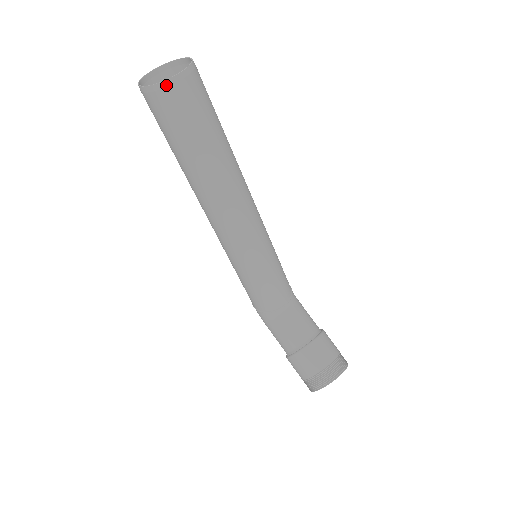
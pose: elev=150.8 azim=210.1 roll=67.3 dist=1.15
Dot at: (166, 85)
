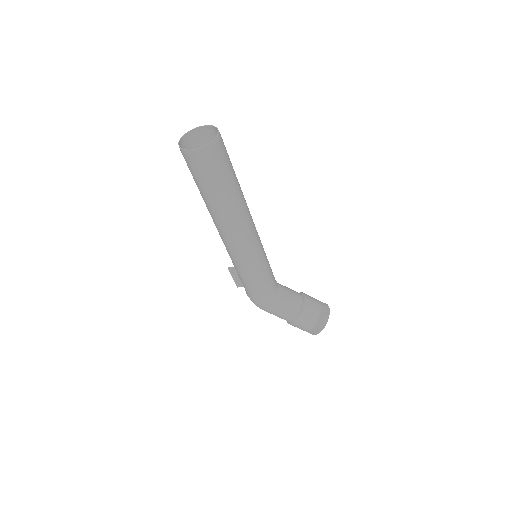
Dot at: (216, 142)
